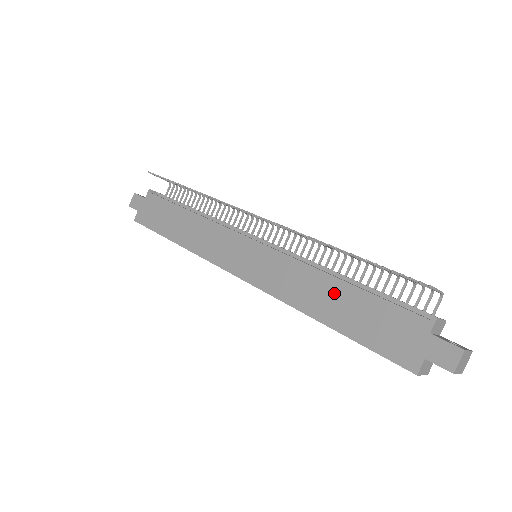
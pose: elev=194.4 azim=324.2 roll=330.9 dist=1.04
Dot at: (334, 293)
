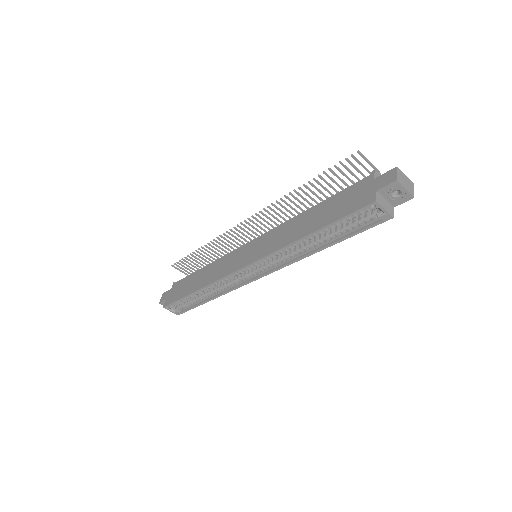
Dot at: (309, 216)
